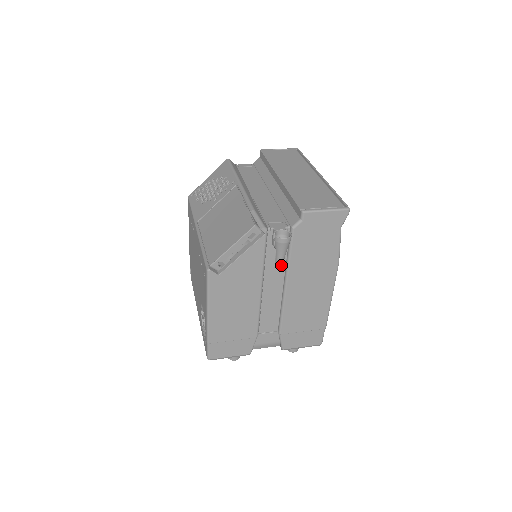
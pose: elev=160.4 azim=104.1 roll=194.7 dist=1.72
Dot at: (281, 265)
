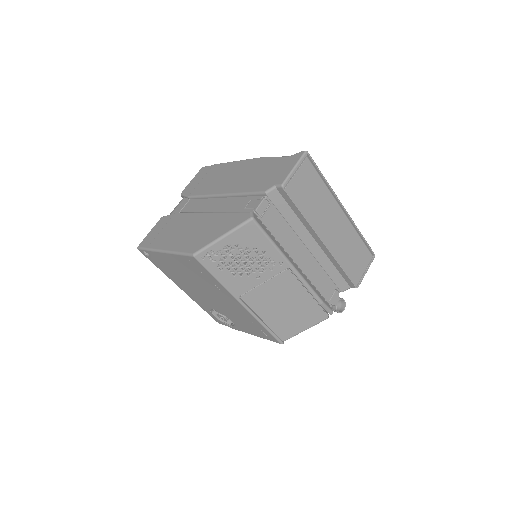
Dot at: occluded
